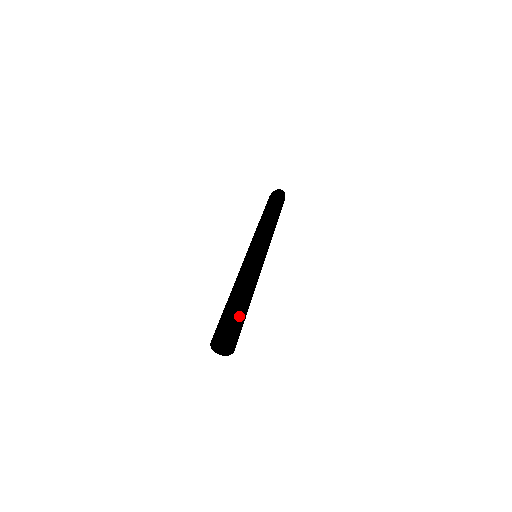
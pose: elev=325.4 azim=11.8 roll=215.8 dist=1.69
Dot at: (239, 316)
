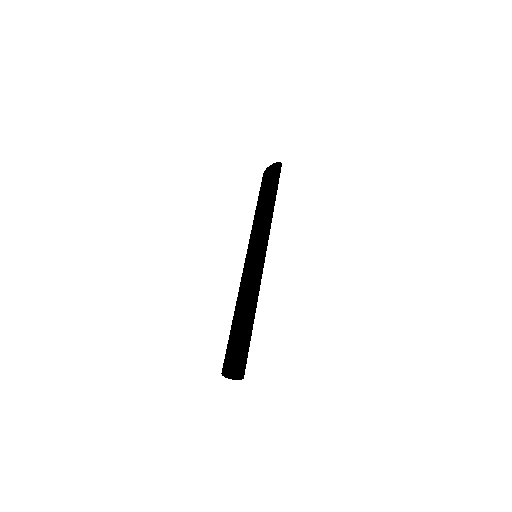
Dot at: occluded
